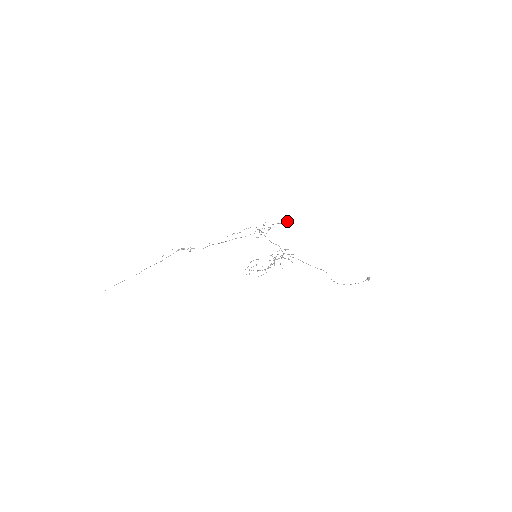
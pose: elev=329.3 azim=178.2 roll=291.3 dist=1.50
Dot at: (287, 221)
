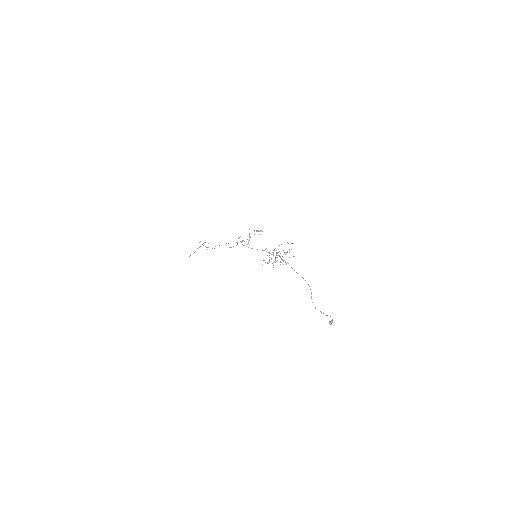
Dot at: (262, 231)
